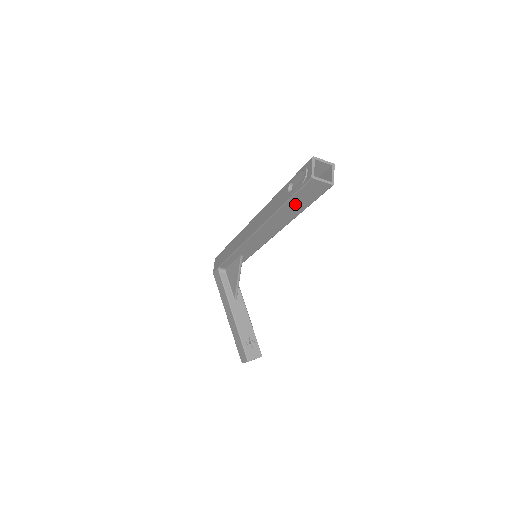
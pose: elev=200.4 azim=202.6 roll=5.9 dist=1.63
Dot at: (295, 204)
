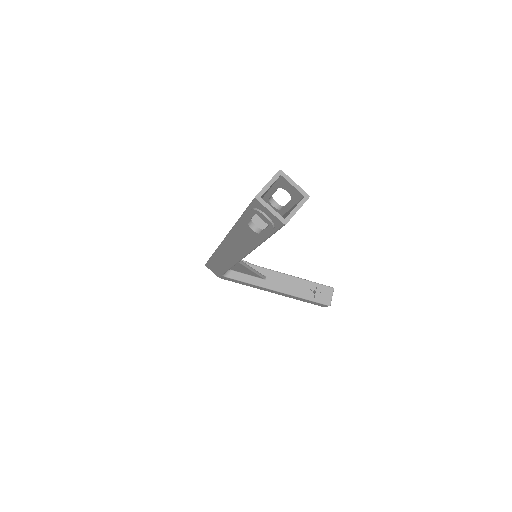
Dot at: occluded
